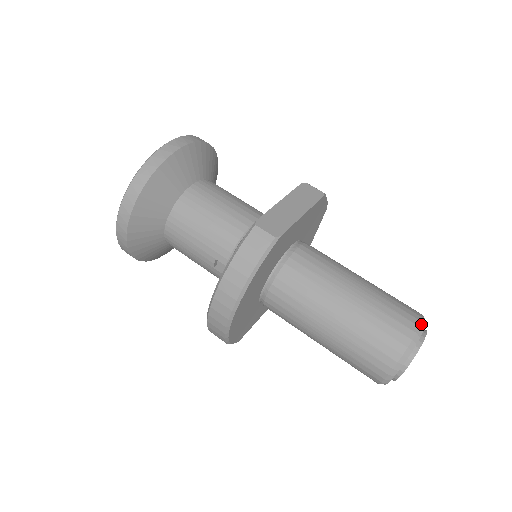
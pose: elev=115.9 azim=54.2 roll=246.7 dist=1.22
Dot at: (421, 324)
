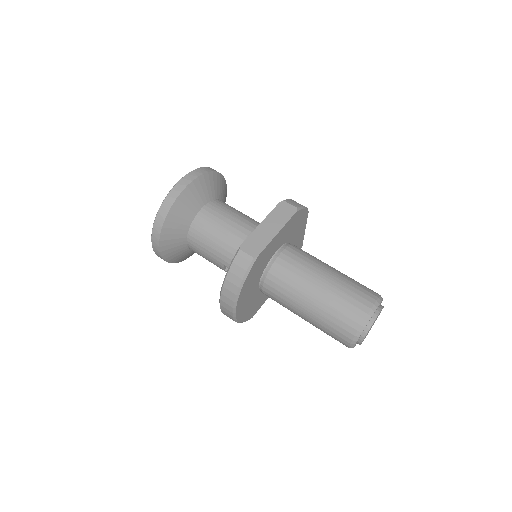
Dot at: (373, 306)
